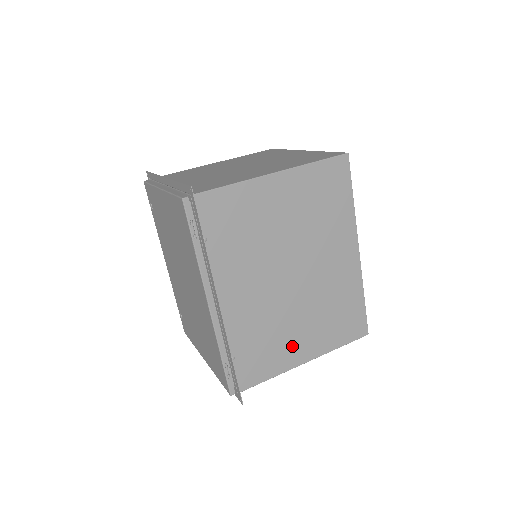
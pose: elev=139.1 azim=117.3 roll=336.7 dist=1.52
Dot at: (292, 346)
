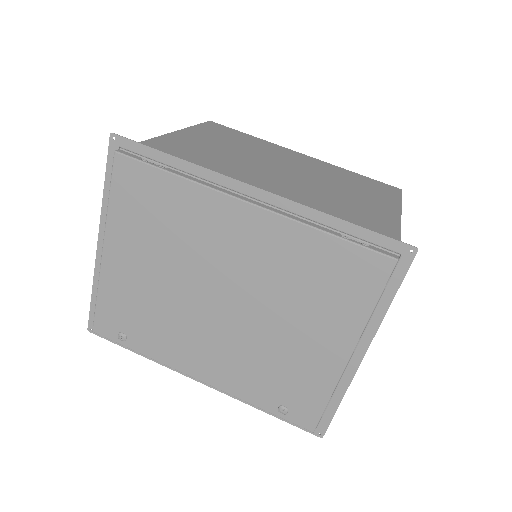
Dot at: (369, 209)
